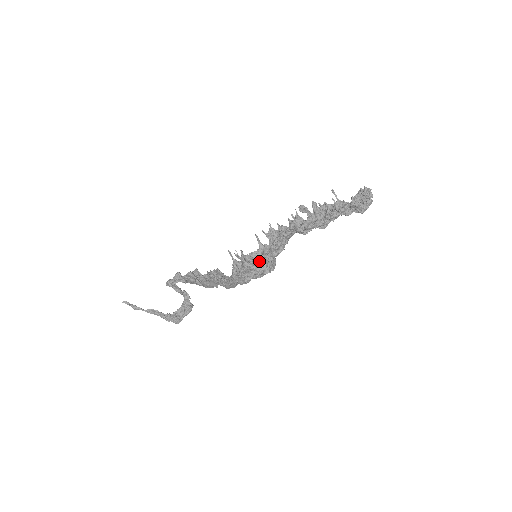
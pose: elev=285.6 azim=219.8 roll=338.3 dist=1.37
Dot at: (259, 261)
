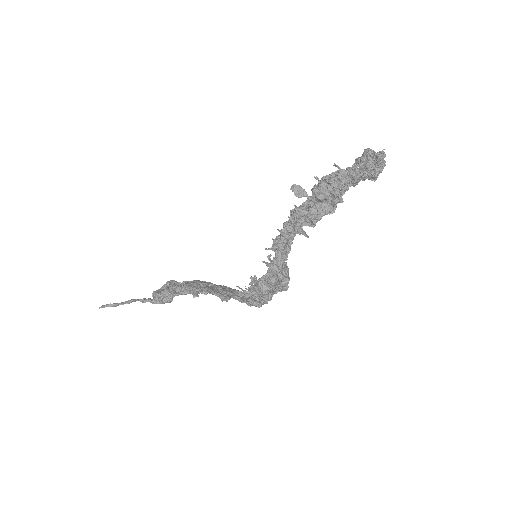
Dot at: (278, 288)
